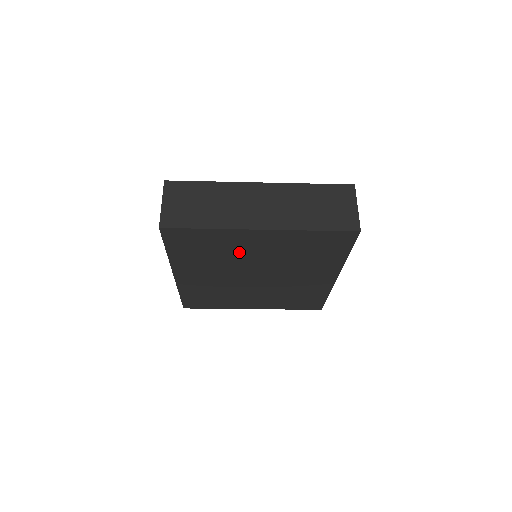
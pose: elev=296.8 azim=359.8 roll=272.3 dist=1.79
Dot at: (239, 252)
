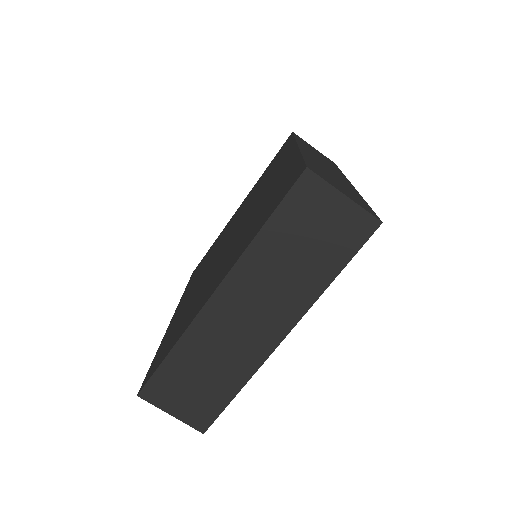
Dot at: occluded
